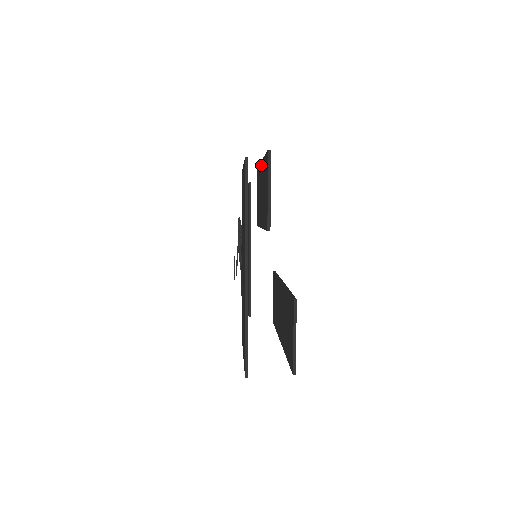
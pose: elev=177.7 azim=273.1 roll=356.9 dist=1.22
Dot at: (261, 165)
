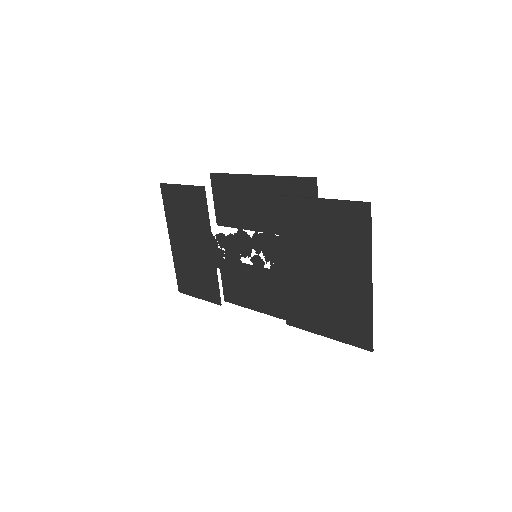
Dot at: (257, 179)
